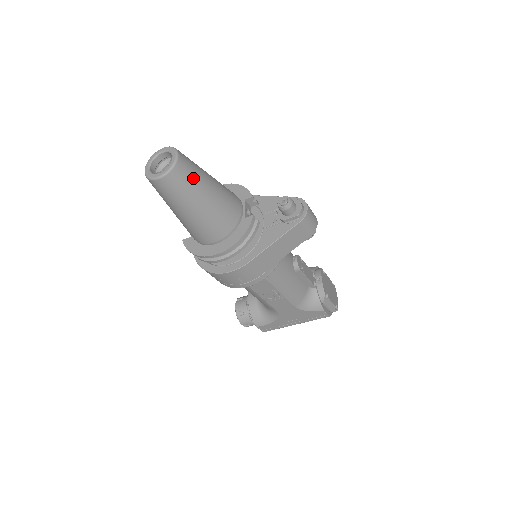
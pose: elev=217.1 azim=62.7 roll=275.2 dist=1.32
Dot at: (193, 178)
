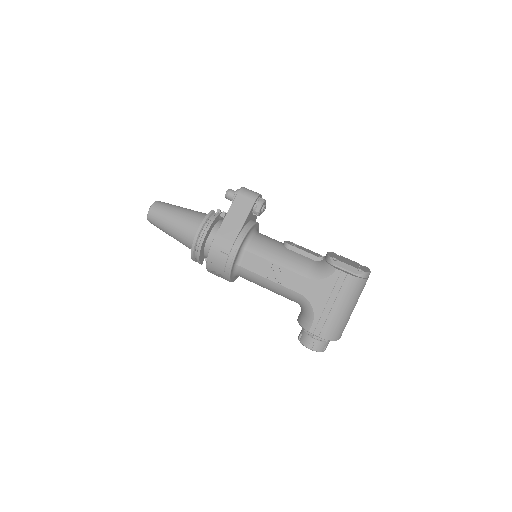
Dot at: (167, 206)
